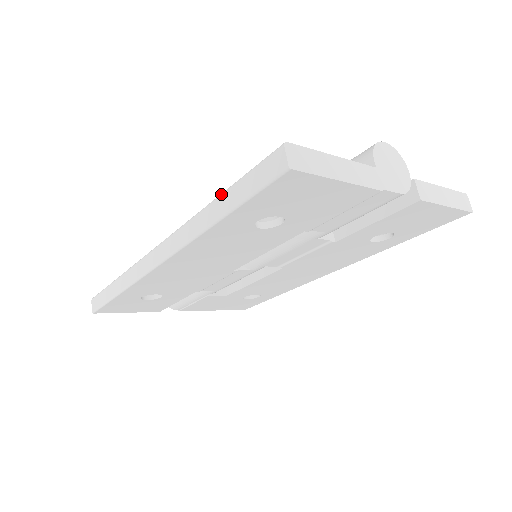
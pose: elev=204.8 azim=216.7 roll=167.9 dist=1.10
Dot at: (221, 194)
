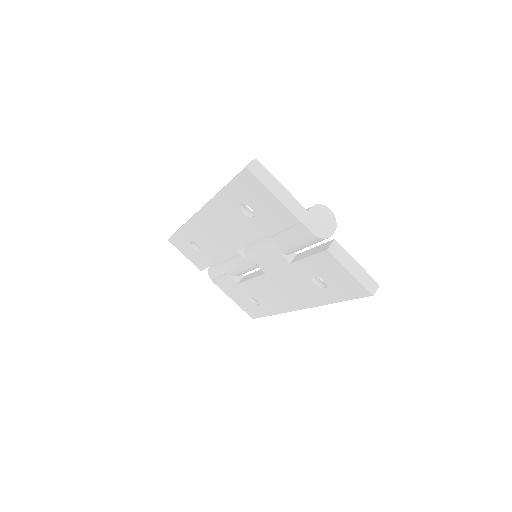
Dot at: occluded
